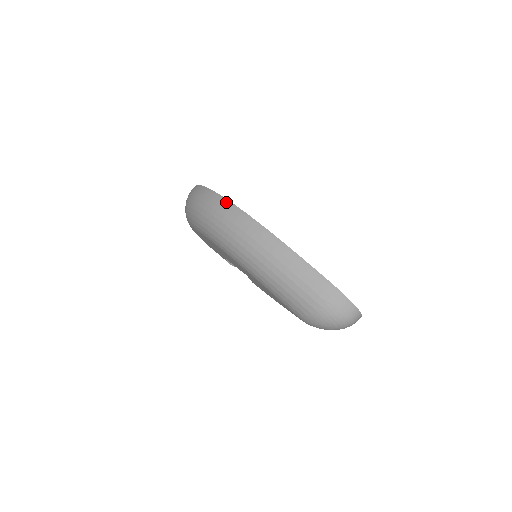
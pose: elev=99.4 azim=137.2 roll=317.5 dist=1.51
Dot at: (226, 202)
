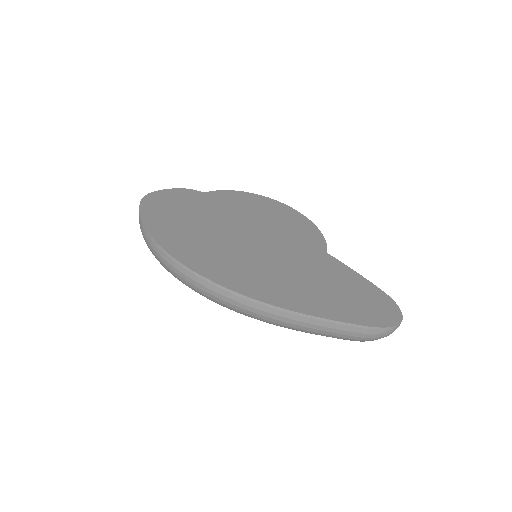
Dot at: (213, 285)
